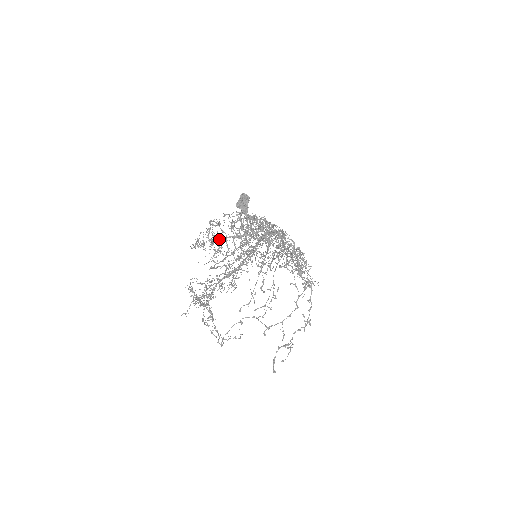
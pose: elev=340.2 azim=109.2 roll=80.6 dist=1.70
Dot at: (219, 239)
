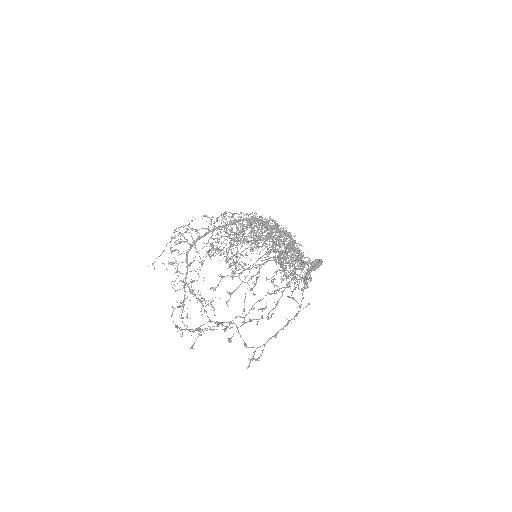
Dot at: occluded
